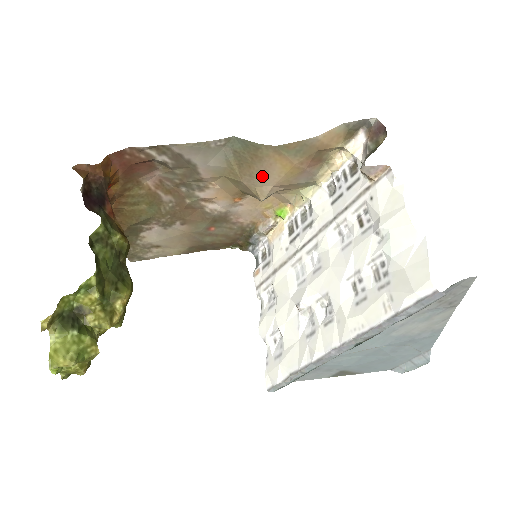
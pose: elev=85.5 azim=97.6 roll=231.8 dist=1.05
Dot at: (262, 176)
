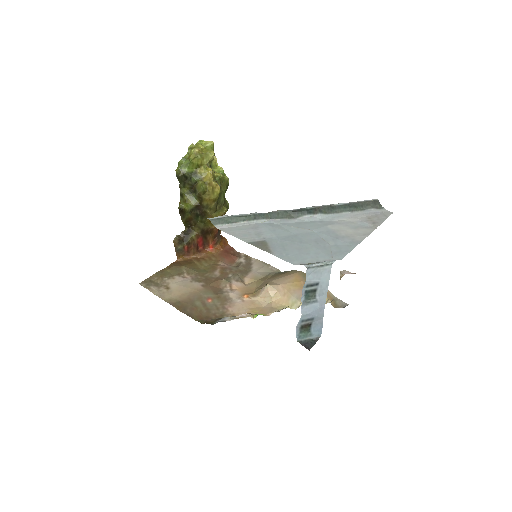
Dot at: (280, 279)
